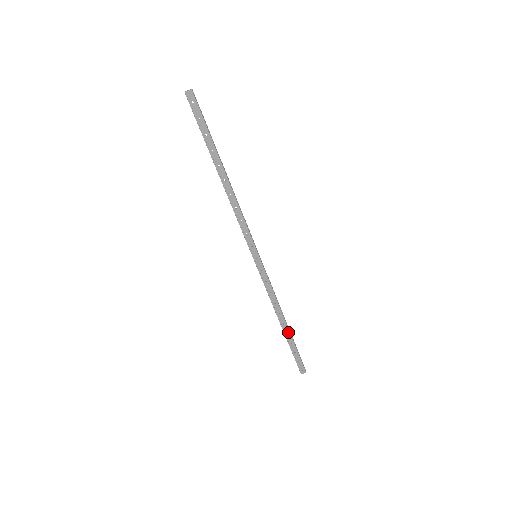
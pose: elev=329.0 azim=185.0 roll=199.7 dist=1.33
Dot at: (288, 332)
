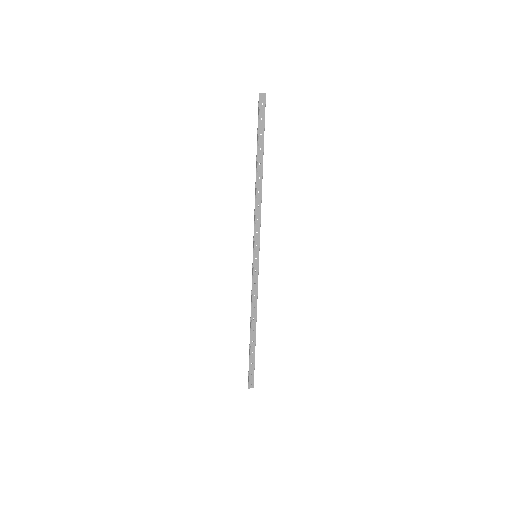
Dot at: (254, 340)
